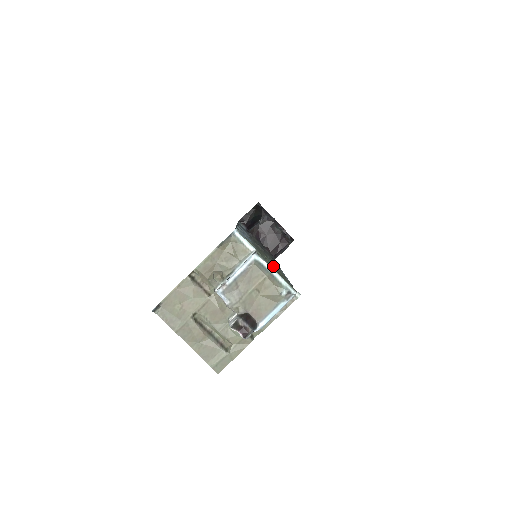
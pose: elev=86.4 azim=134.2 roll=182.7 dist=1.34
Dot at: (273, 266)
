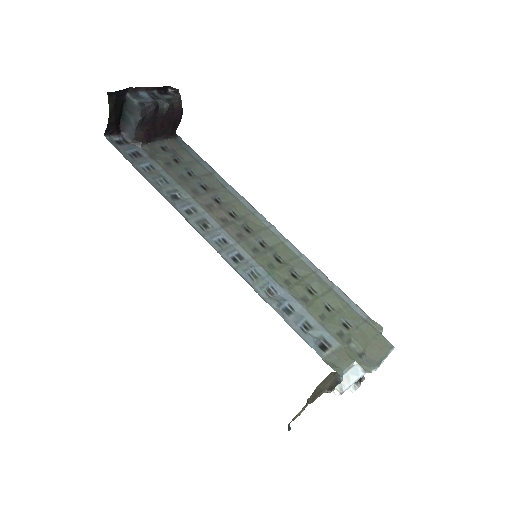
Dot at: (325, 301)
